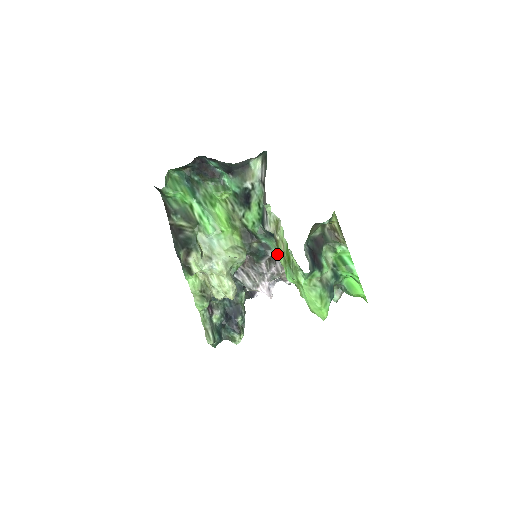
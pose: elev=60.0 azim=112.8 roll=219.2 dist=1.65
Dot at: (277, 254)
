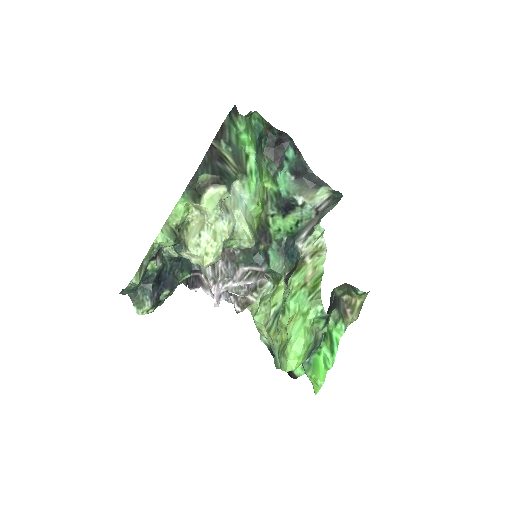
Dot at: (294, 273)
